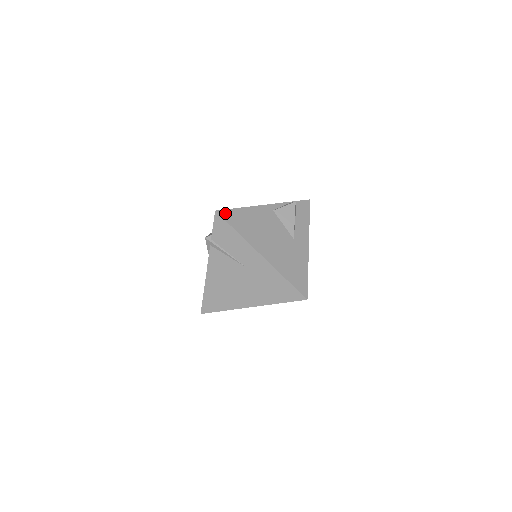
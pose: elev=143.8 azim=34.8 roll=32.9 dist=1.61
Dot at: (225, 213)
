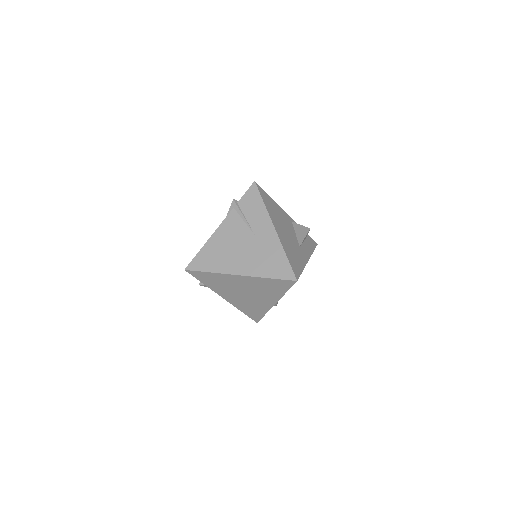
Dot at: (260, 188)
